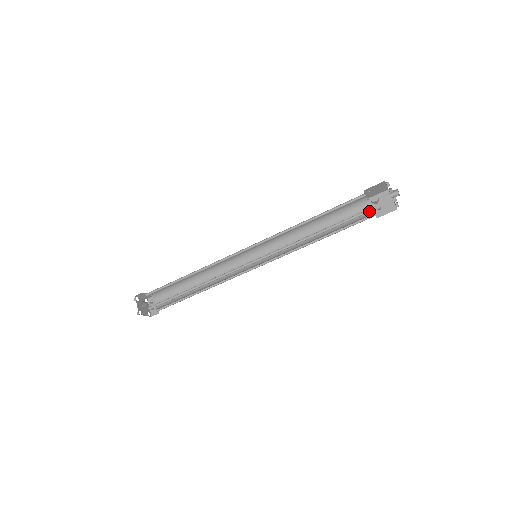
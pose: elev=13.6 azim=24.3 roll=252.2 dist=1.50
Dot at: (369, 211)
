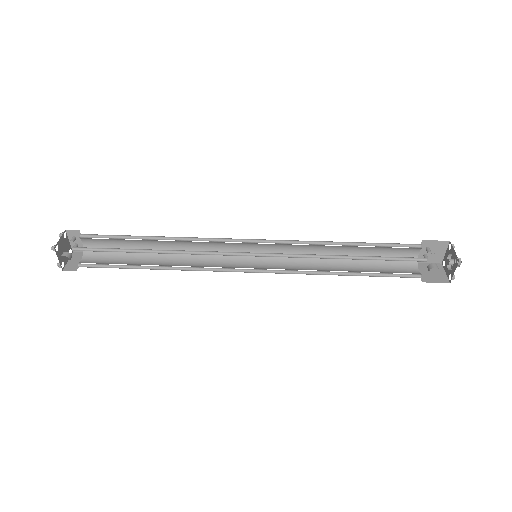
Dot at: (418, 275)
